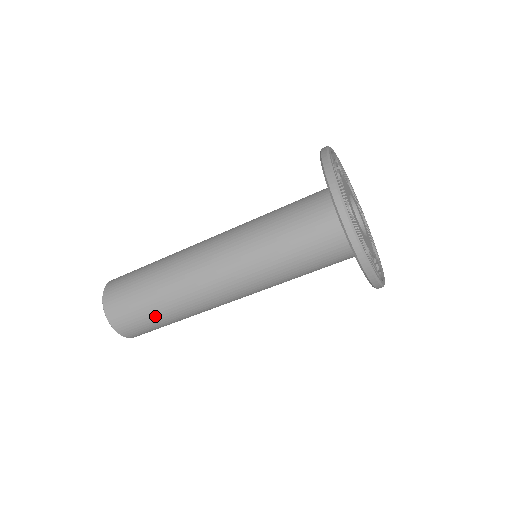
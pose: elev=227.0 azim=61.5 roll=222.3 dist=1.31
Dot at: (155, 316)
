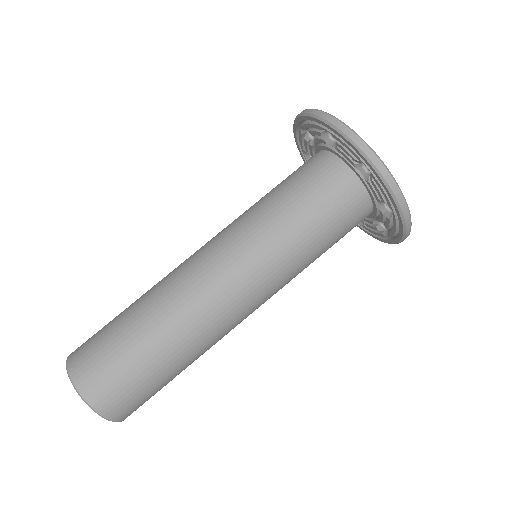
Dot at: (161, 375)
